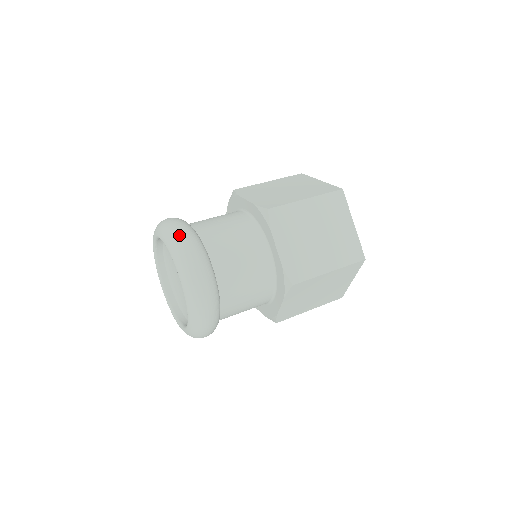
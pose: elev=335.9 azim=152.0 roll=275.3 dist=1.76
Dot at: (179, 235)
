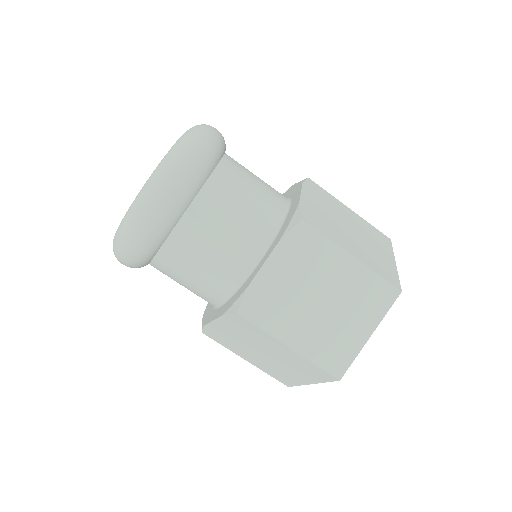
Dot at: (194, 144)
